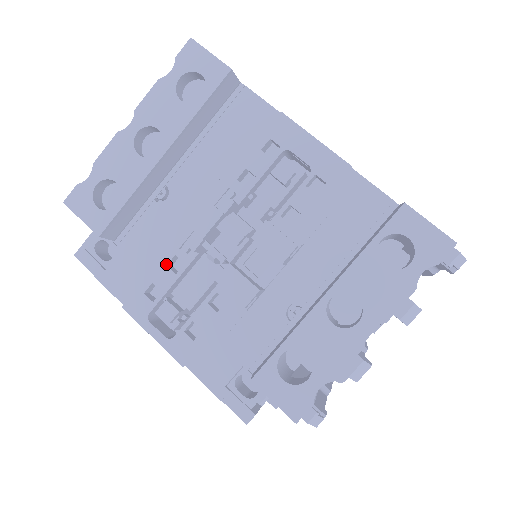
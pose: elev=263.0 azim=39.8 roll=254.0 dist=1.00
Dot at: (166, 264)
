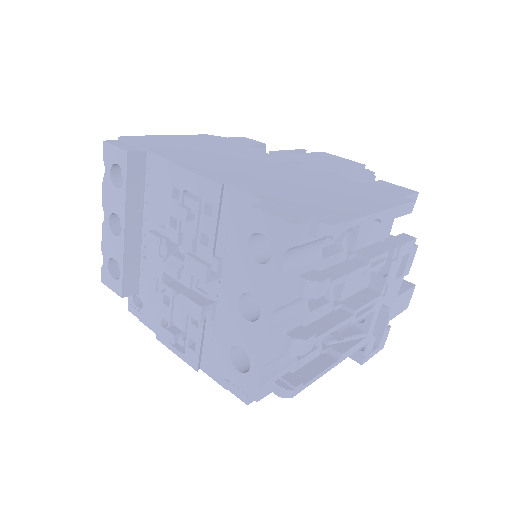
Dot at: (162, 302)
